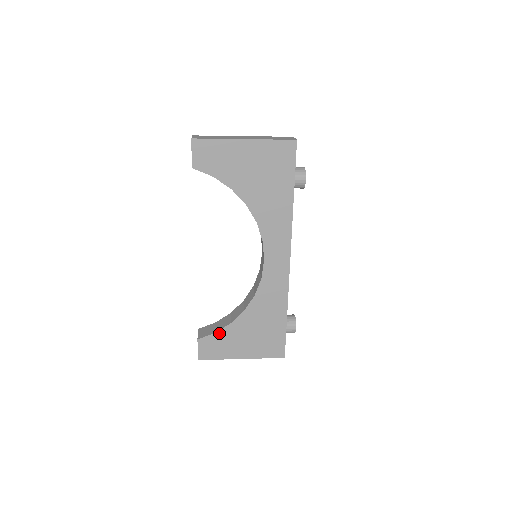
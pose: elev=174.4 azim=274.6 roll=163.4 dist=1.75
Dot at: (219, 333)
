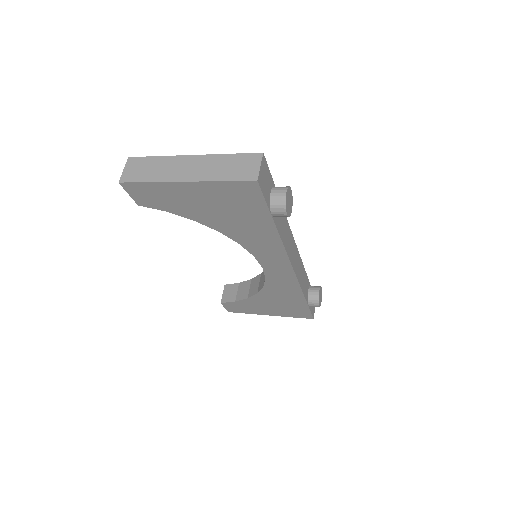
Dot at: (239, 302)
